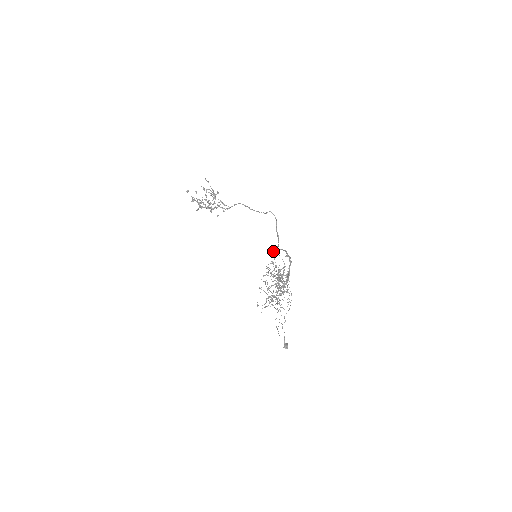
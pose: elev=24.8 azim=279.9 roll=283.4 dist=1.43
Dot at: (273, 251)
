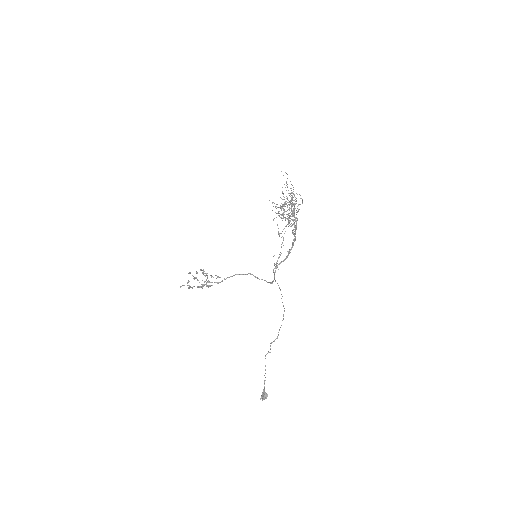
Dot at: occluded
